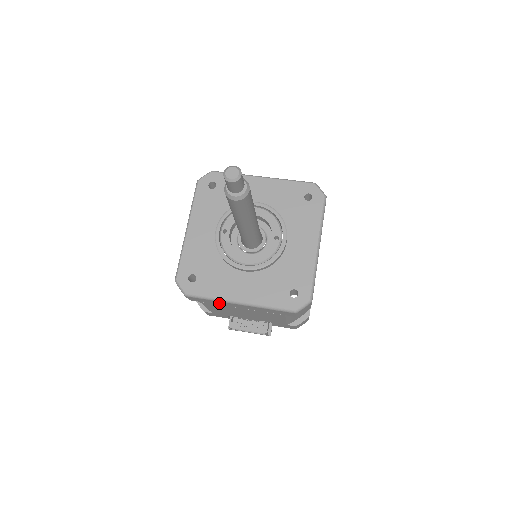
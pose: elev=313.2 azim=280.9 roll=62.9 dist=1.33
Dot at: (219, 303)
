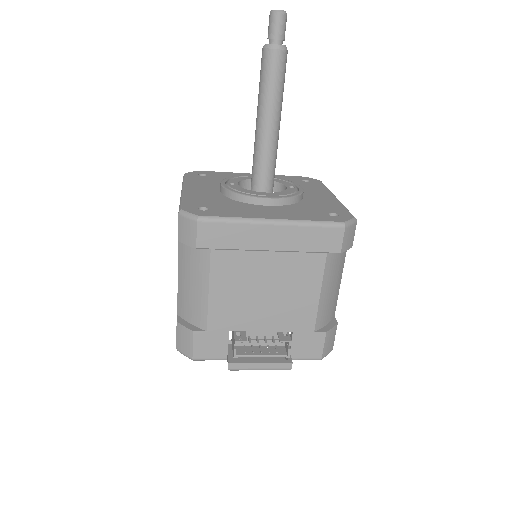
Dot at: (241, 237)
